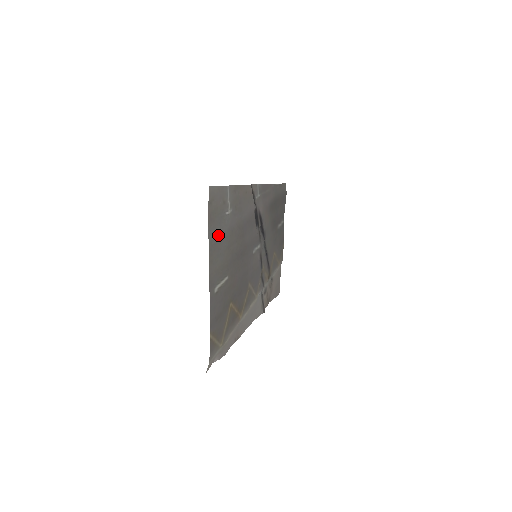
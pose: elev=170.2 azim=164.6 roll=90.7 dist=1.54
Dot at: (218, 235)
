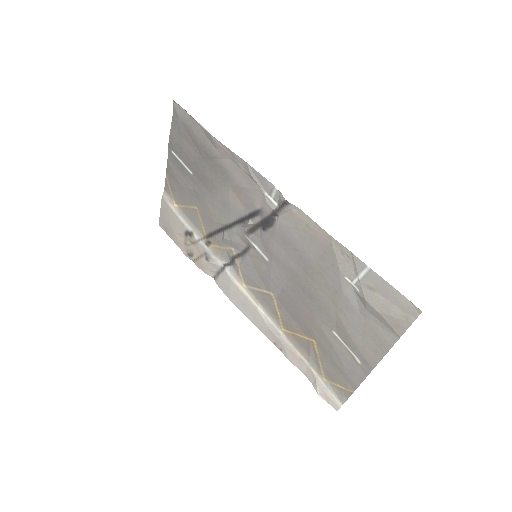
Dot at: (372, 324)
